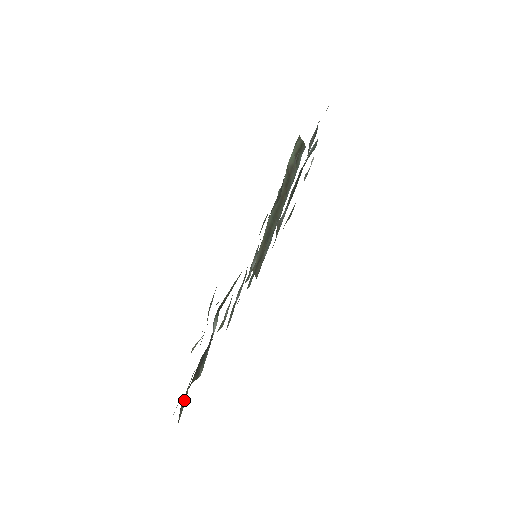
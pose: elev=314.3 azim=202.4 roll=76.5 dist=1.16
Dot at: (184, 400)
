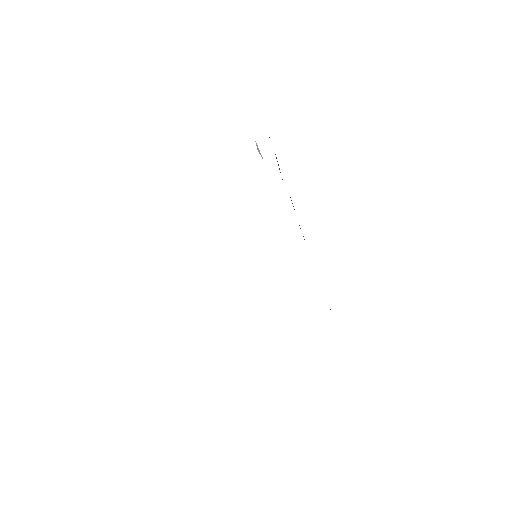
Dot at: occluded
